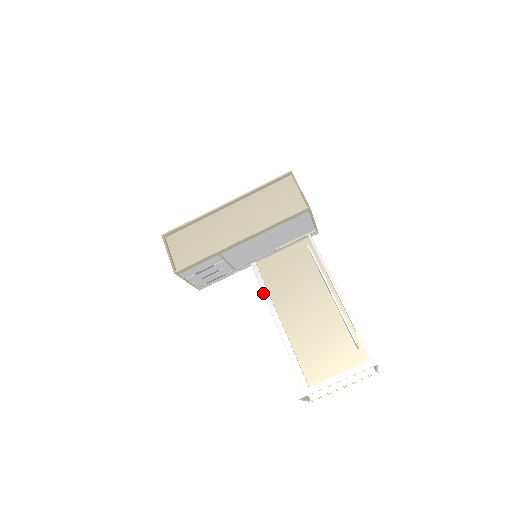
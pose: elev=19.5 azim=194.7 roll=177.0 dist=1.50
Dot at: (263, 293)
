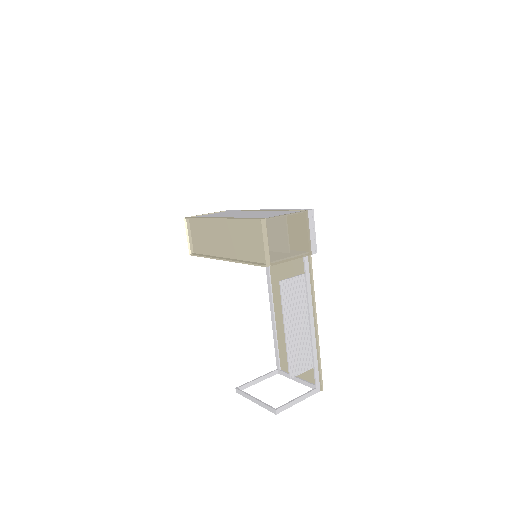
Dot at: (267, 280)
